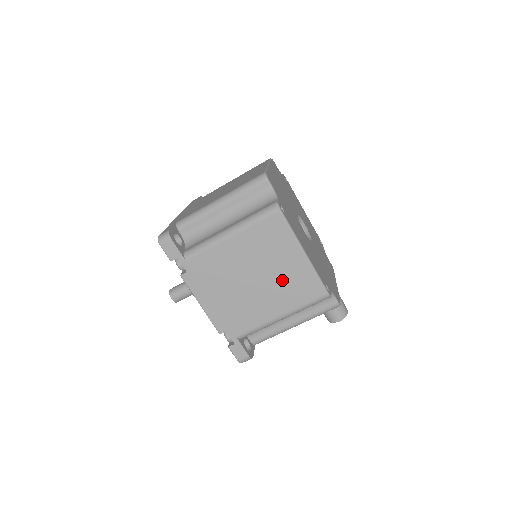
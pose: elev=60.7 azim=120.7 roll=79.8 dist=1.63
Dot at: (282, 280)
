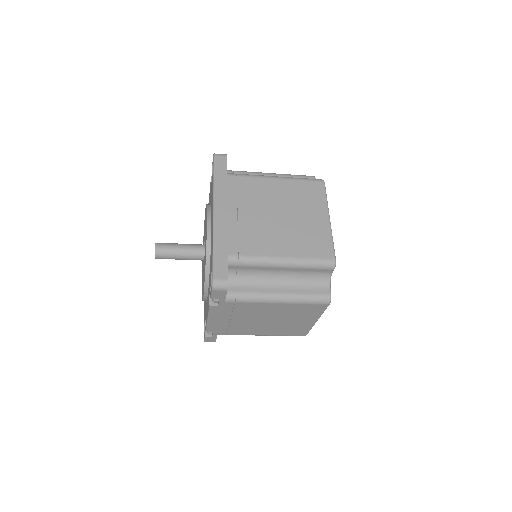
Dot at: (285, 326)
